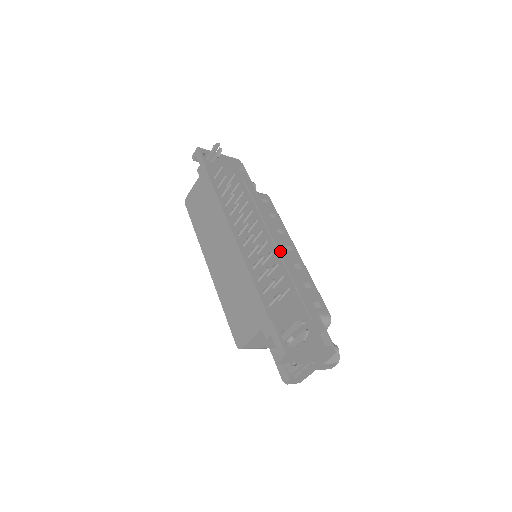
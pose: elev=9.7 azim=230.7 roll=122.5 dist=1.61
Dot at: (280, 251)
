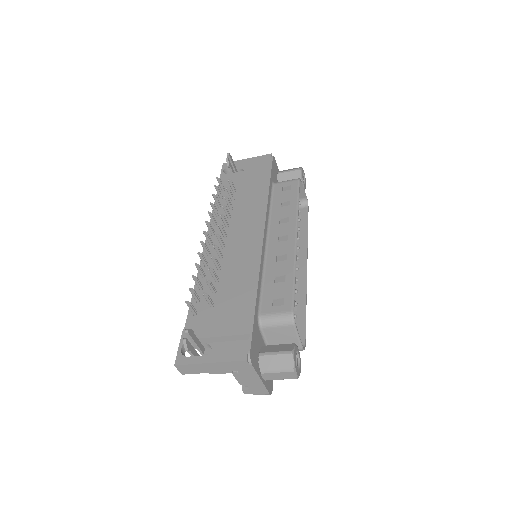
Dot at: (252, 248)
